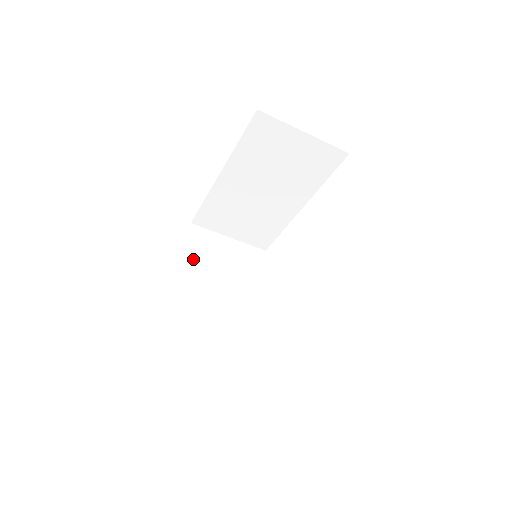
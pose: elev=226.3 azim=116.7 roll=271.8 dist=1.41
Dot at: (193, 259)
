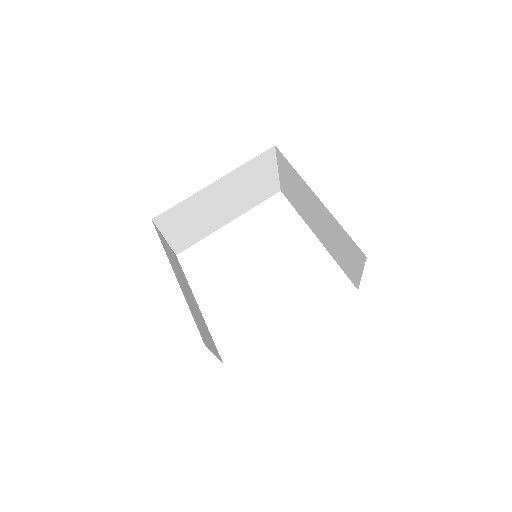
Dot at: (241, 172)
